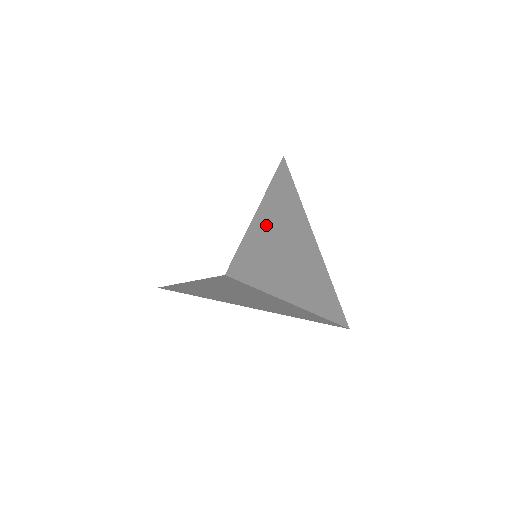
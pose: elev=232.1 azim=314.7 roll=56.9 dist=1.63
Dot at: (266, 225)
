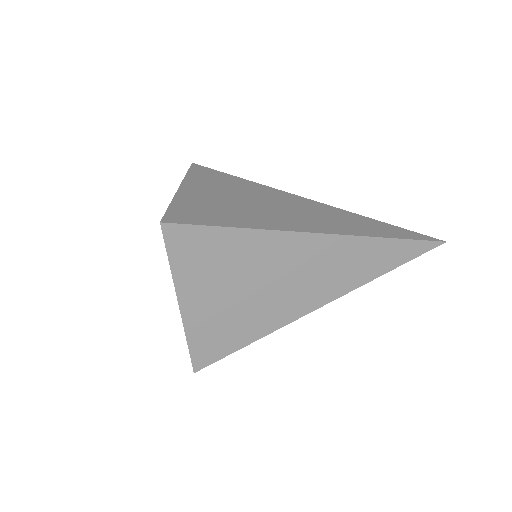
Dot at: (202, 193)
